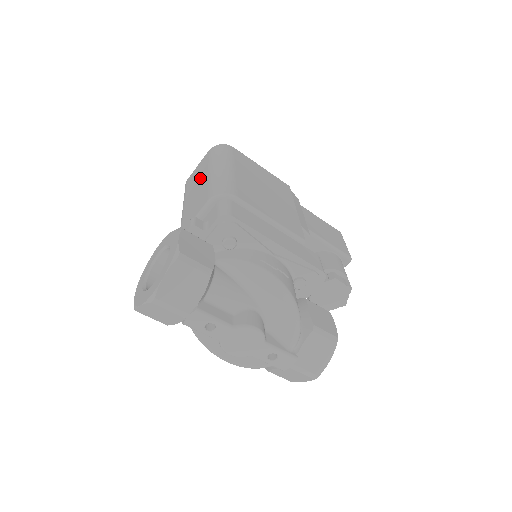
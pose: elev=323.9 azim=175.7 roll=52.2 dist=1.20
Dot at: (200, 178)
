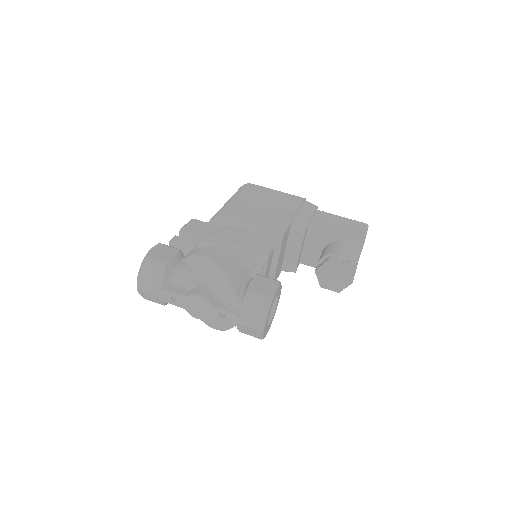
Dot at: occluded
